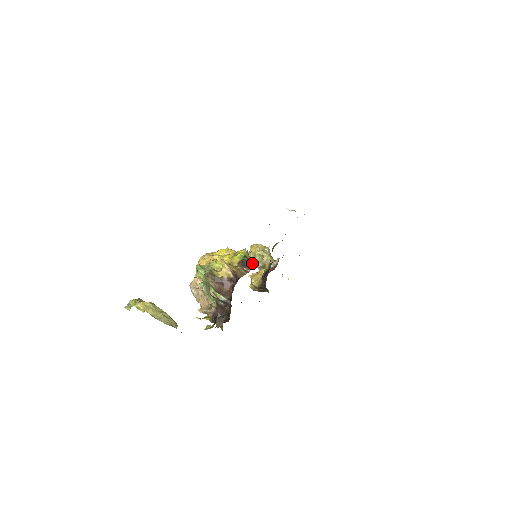
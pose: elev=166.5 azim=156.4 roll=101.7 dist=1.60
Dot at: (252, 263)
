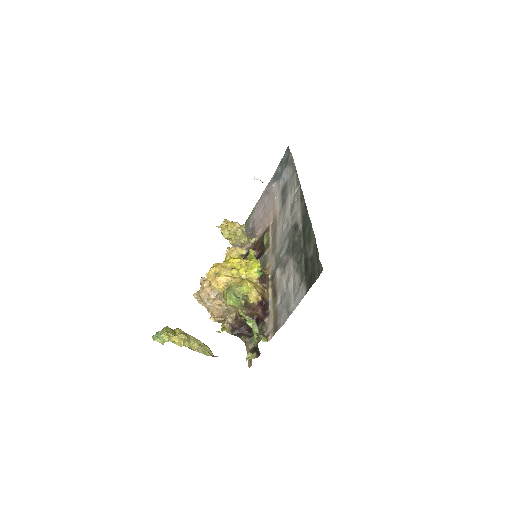
Dot at: (267, 276)
